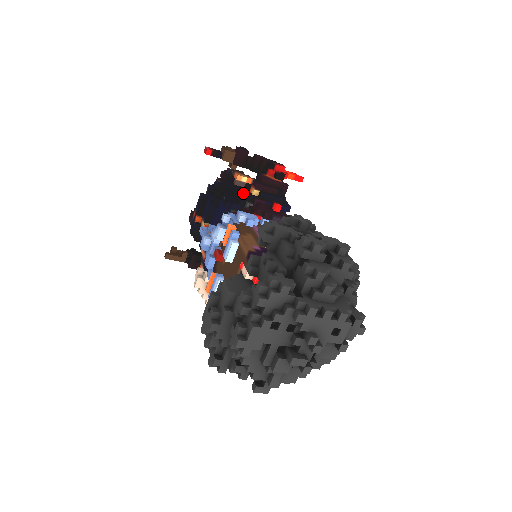
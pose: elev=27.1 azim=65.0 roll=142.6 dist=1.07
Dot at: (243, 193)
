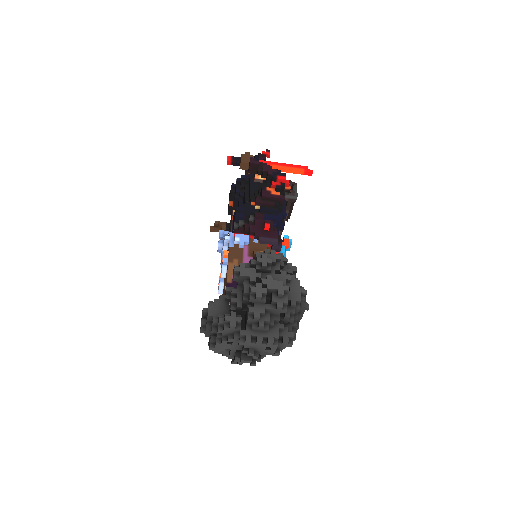
Dot at: (250, 204)
